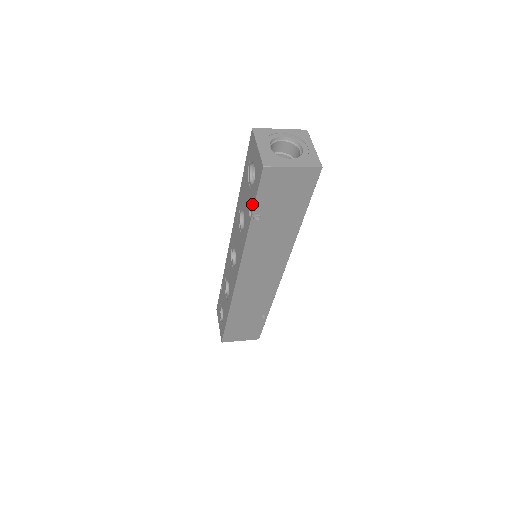
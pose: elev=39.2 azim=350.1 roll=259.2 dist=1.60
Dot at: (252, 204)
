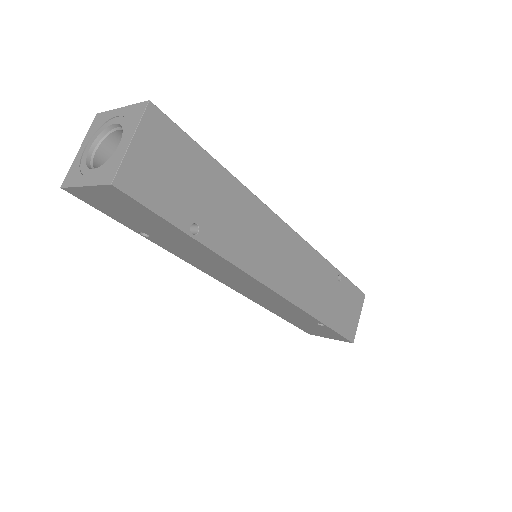
Dot at: occluded
